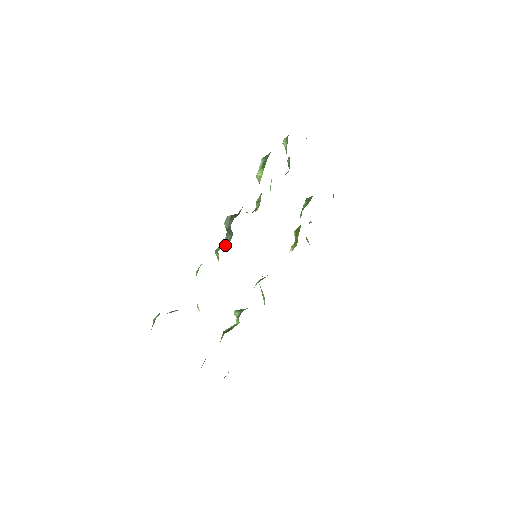
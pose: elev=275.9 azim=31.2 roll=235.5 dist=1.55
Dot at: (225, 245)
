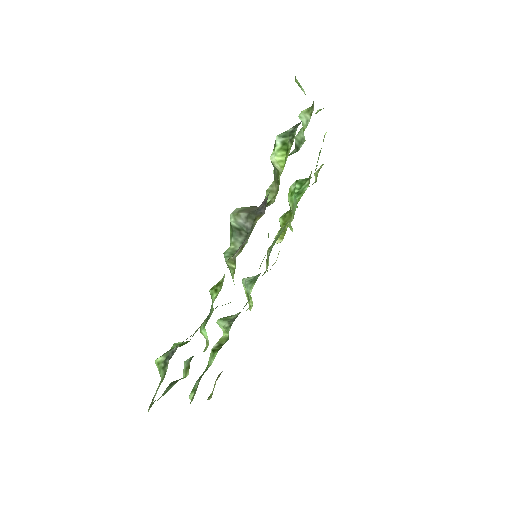
Dot at: occluded
